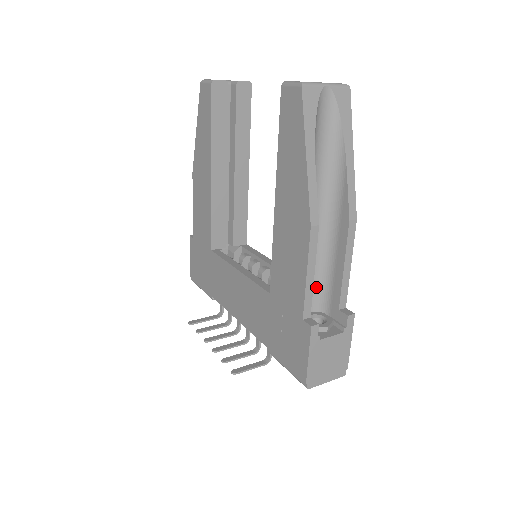
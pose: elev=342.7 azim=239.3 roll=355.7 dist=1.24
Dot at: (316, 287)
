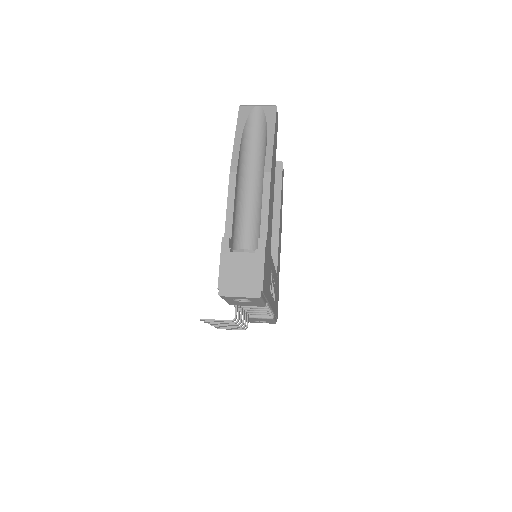
Dot at: (255, 235)
